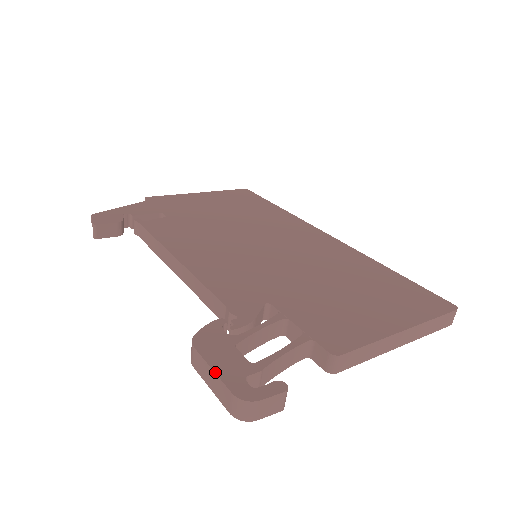
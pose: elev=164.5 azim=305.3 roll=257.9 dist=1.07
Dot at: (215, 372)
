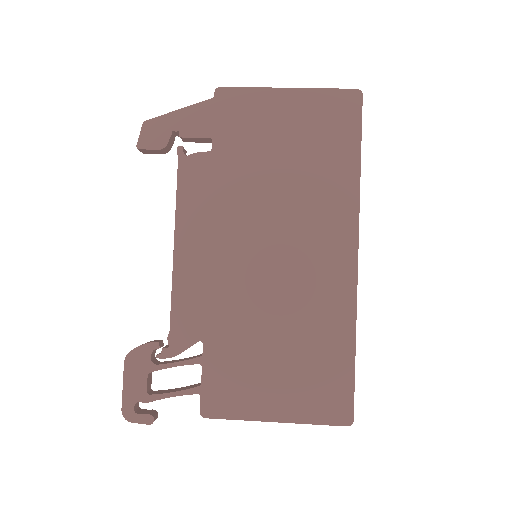
Dot at: (123, 389)
